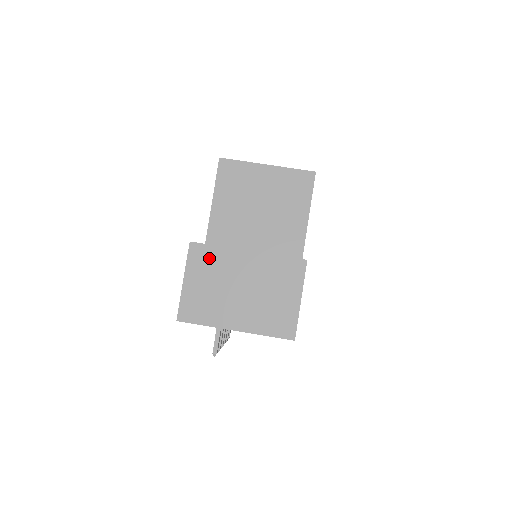
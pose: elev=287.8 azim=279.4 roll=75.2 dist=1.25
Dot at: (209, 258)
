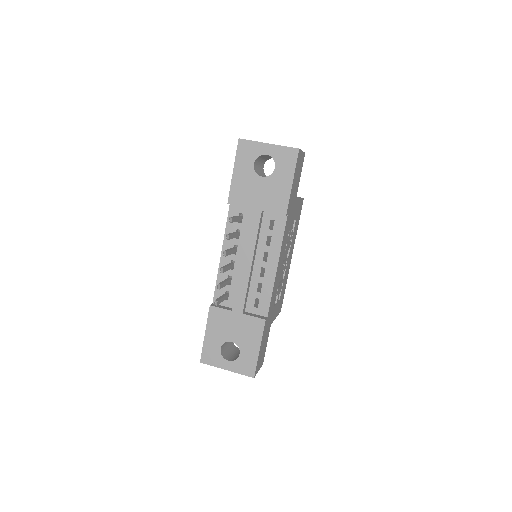
Dot at: occluded
